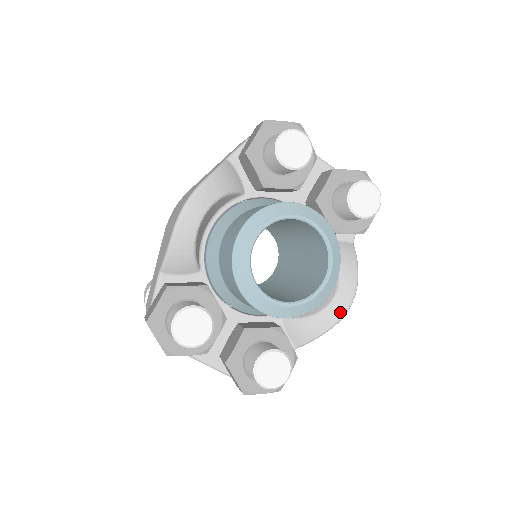
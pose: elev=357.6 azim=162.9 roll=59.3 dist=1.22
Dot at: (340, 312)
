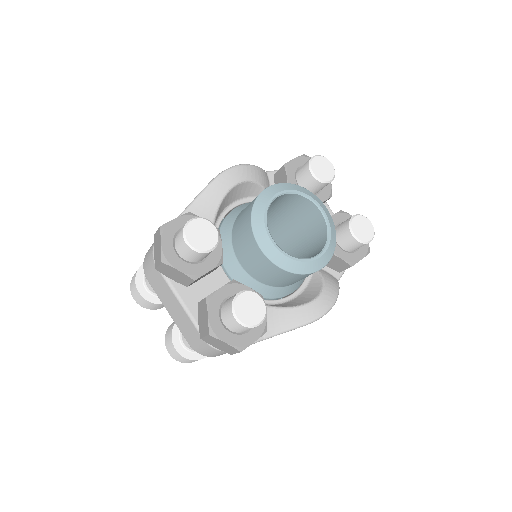
Dot at: (316, 313)
